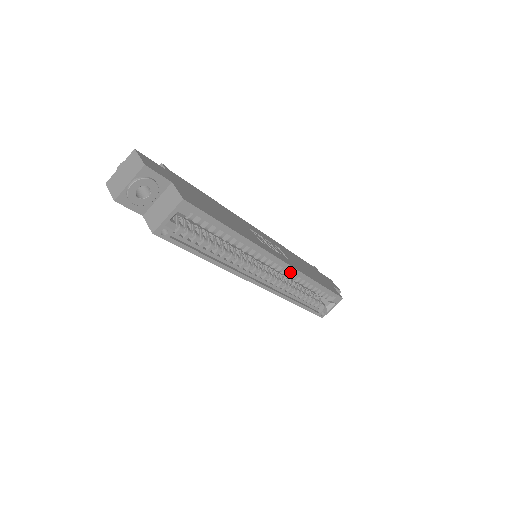
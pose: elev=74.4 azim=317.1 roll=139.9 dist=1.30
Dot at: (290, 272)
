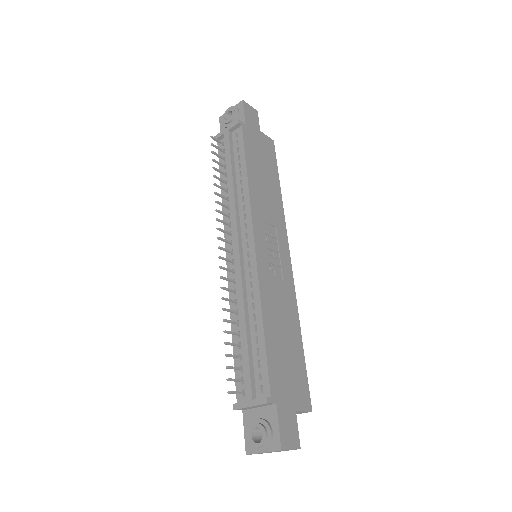
Dot at: occluded
